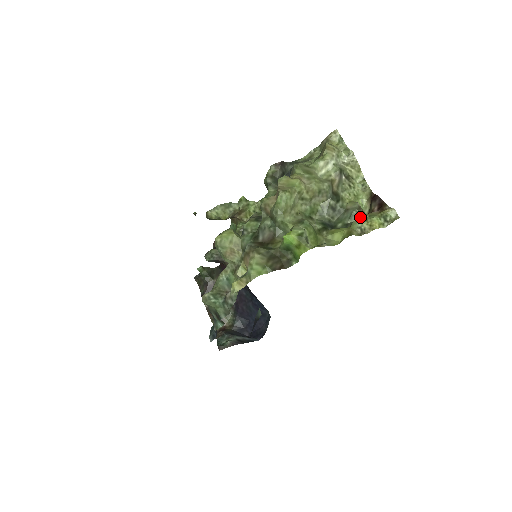
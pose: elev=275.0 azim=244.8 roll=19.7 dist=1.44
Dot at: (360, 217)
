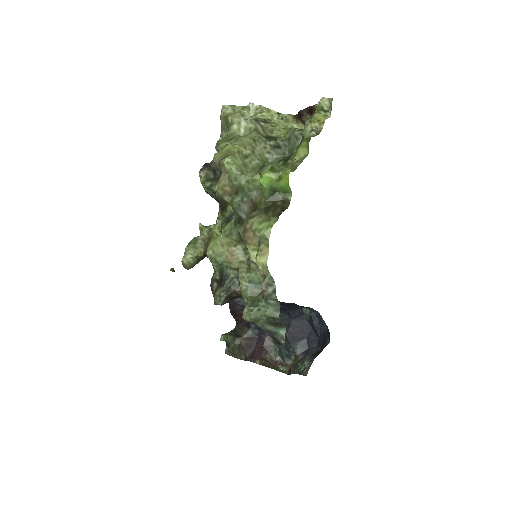
Dot at: (304, 126)
